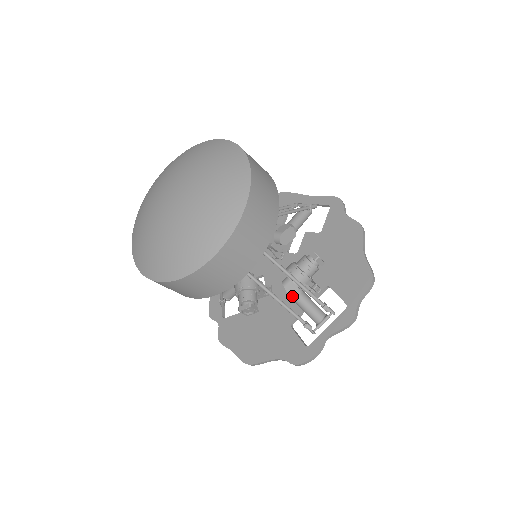
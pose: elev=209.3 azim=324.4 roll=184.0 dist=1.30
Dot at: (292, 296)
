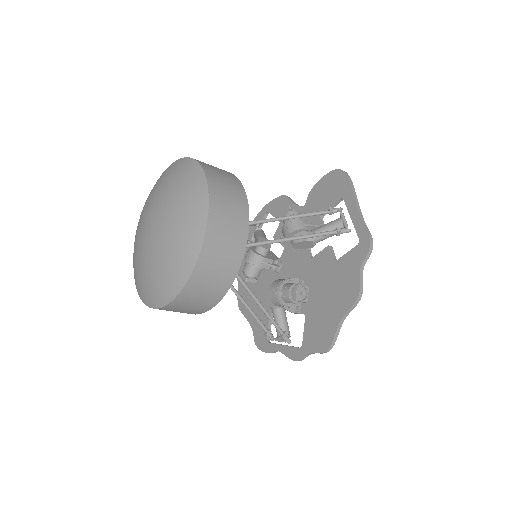
Dot at: (269, 305)
